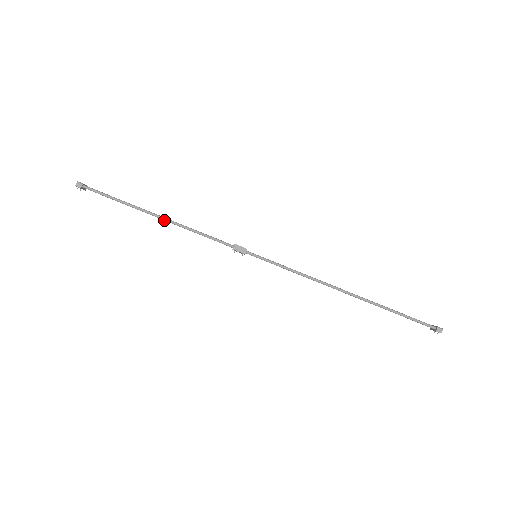
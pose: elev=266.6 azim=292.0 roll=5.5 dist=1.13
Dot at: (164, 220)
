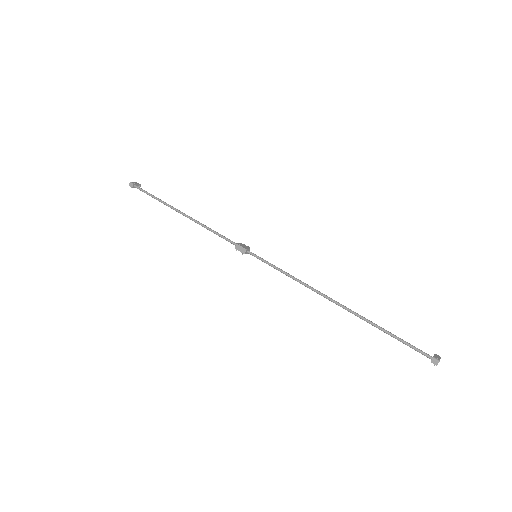
Dot at: (187, 217)
